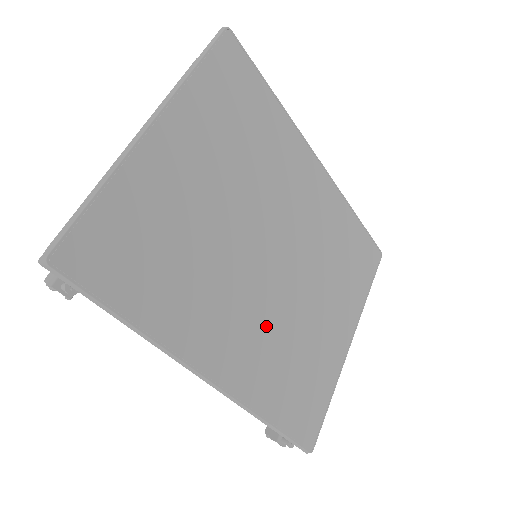
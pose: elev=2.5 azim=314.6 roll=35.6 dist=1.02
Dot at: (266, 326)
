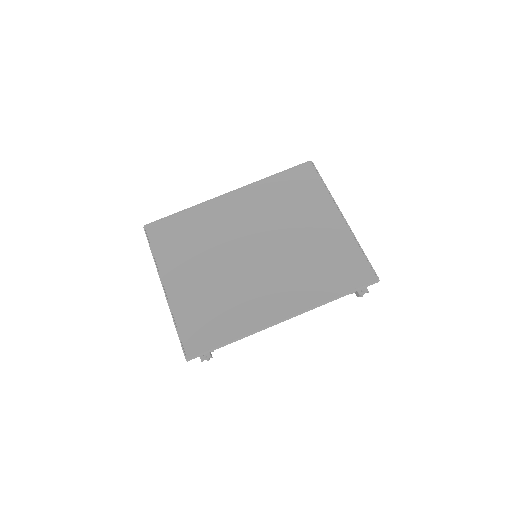
Dot at: (284, 274)
